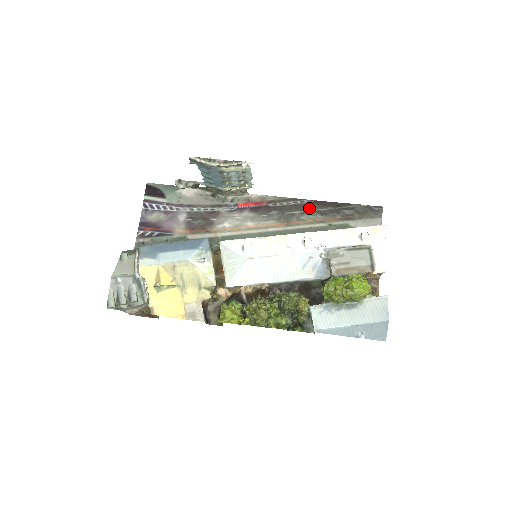
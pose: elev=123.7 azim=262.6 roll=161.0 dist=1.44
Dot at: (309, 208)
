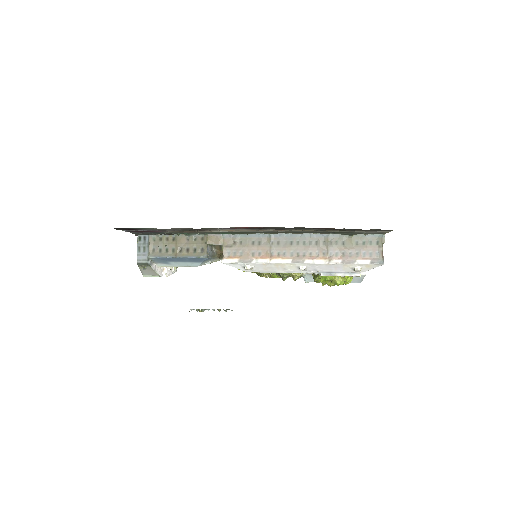
Dot at: (309, 228)
